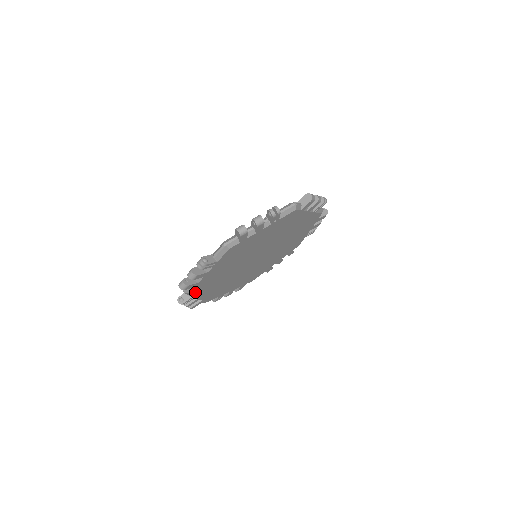
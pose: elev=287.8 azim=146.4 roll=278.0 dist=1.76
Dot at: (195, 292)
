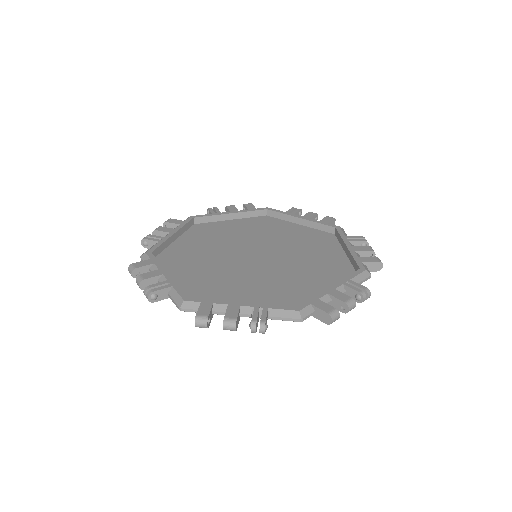
Dot at: occluded
